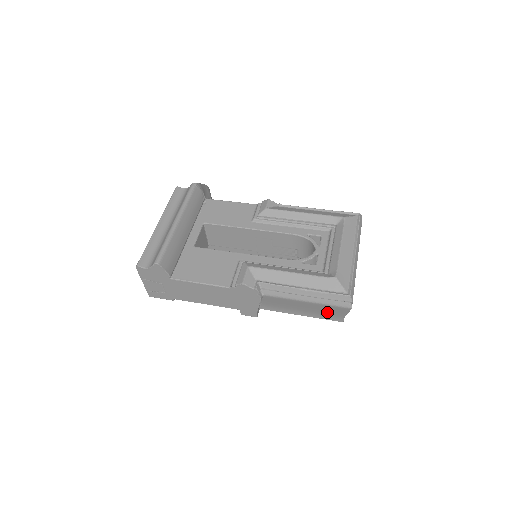
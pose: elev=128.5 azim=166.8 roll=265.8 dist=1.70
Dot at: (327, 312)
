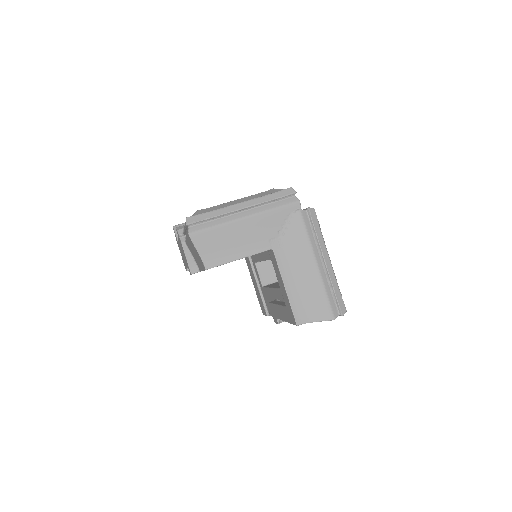
Dot at: (197, 254)
